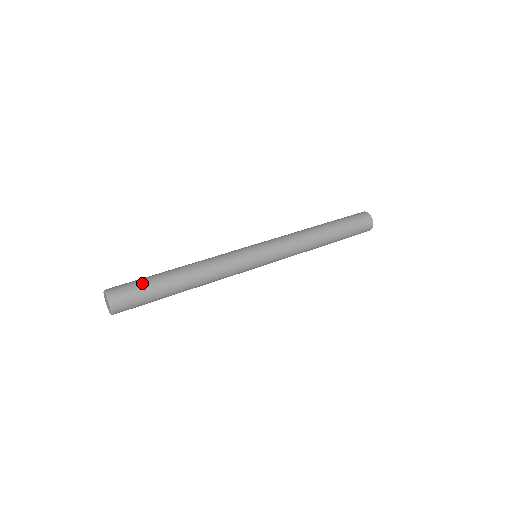
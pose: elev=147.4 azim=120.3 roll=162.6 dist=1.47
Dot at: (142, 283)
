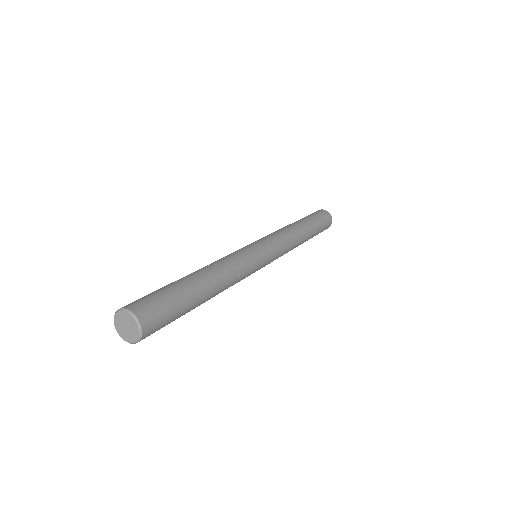
Dot at: (167, 294)
